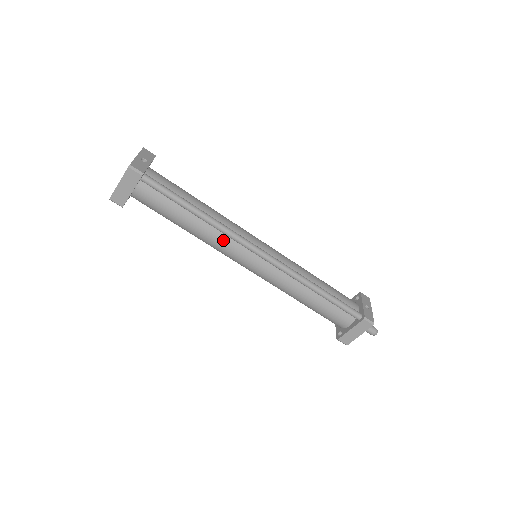
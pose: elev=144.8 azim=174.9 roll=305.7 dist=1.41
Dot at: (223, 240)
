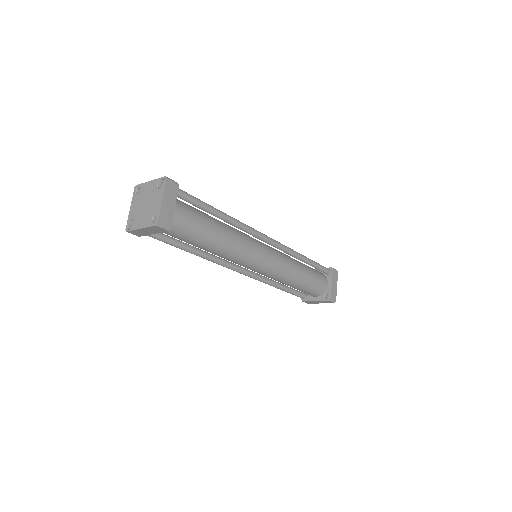
Dot at: (243, 238)
